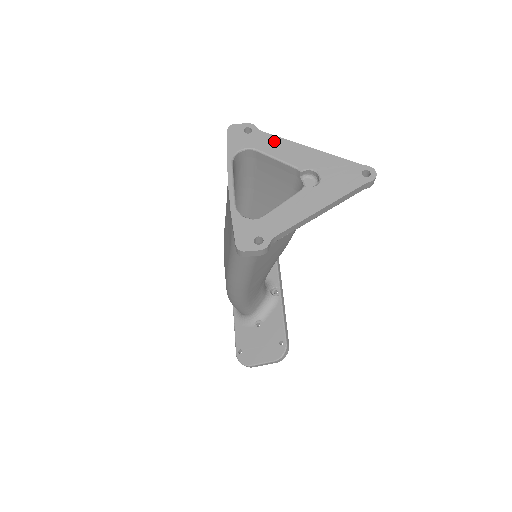
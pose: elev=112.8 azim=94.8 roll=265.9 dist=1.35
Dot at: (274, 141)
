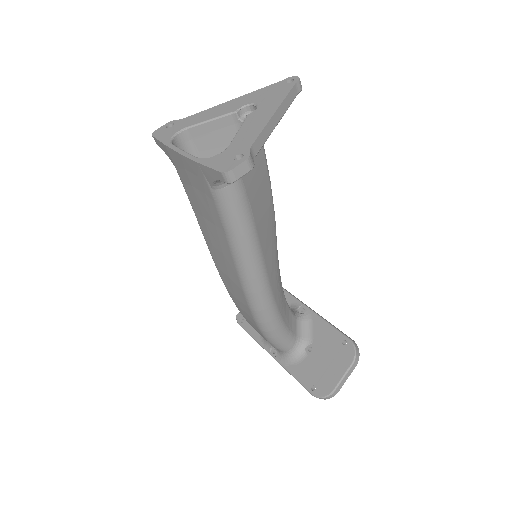
Dot at: (197, 116)
